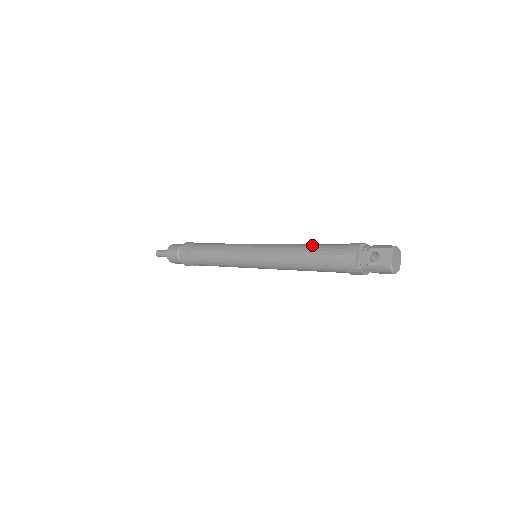
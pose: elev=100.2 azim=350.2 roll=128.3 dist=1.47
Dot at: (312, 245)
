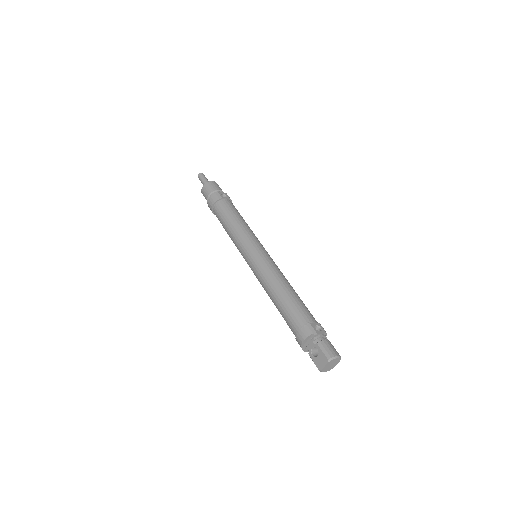
Dot at: (287, 296)
